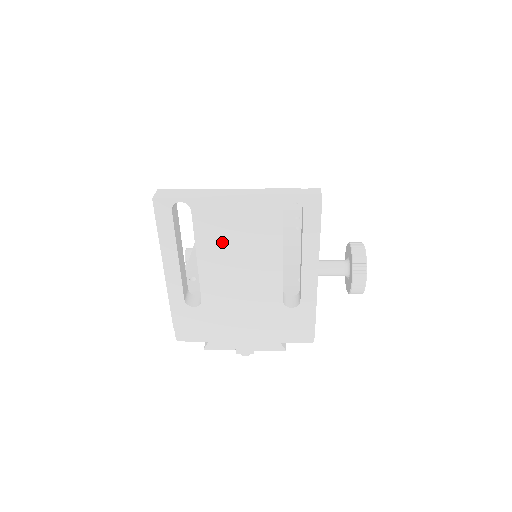
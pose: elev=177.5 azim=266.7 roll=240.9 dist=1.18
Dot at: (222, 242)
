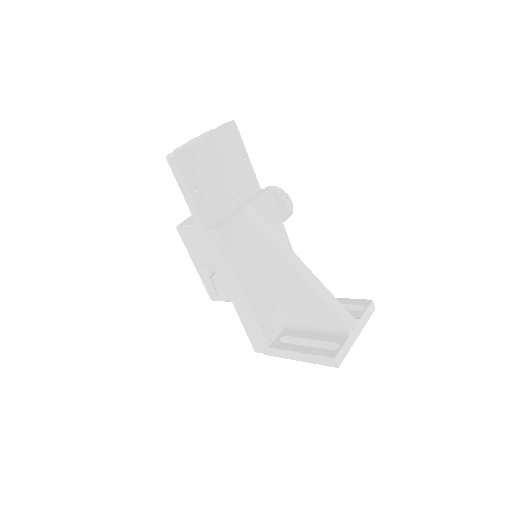
Dot at: occluded
